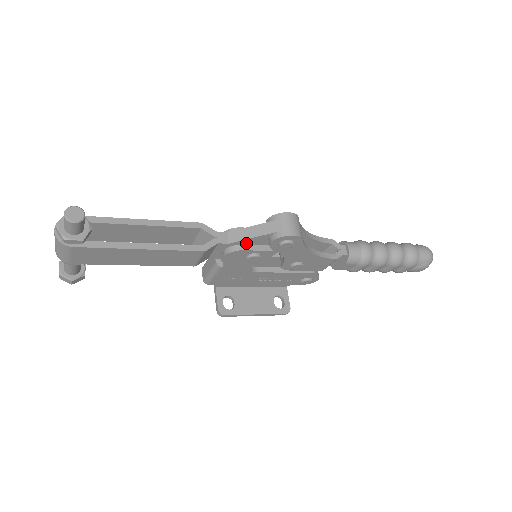
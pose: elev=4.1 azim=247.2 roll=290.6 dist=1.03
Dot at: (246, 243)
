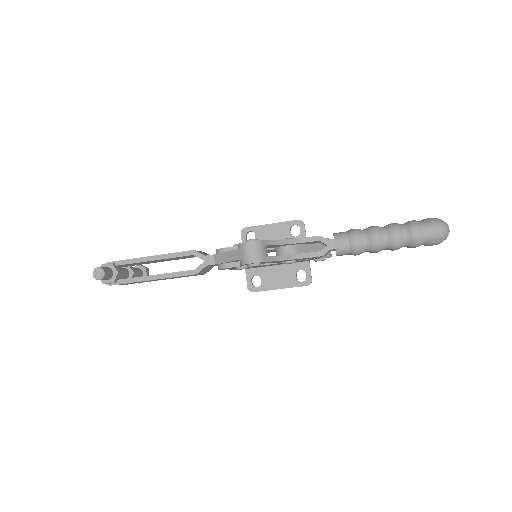
Dot at: (228, 262)
